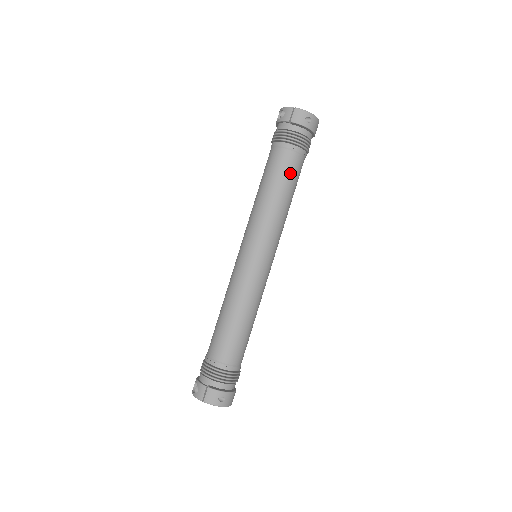
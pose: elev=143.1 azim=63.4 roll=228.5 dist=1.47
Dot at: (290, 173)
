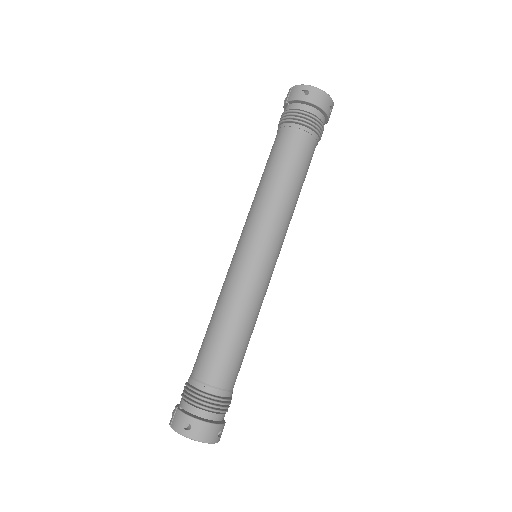
Dot at: (285, 153)
